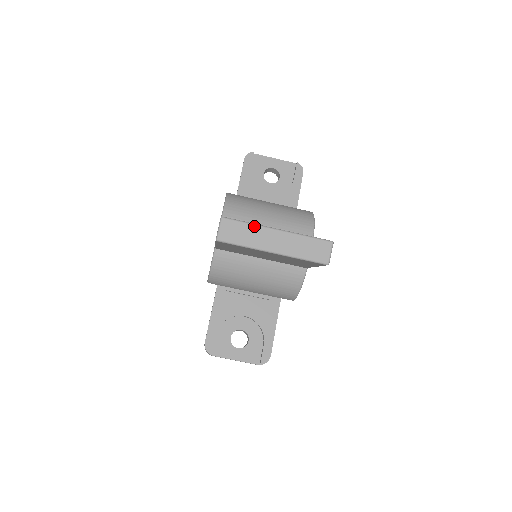
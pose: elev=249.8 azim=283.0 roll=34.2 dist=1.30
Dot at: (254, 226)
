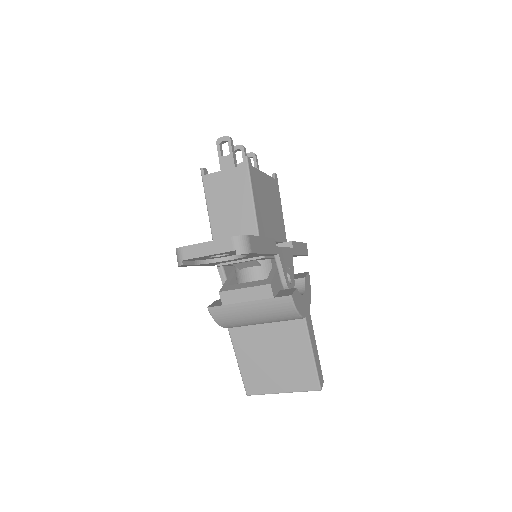
Dot at: occluded
